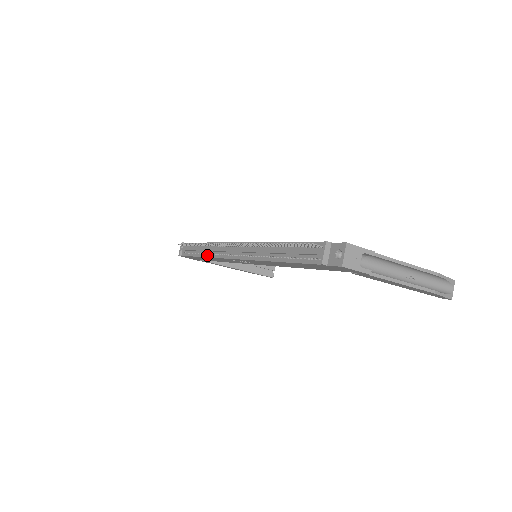
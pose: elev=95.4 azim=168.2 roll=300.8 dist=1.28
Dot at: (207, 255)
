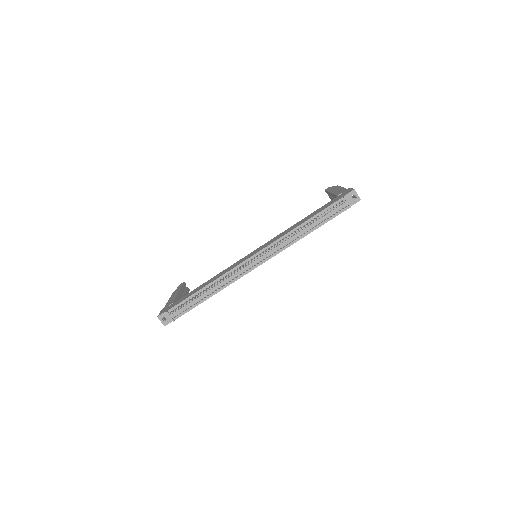
Dot at: (221, 288)
